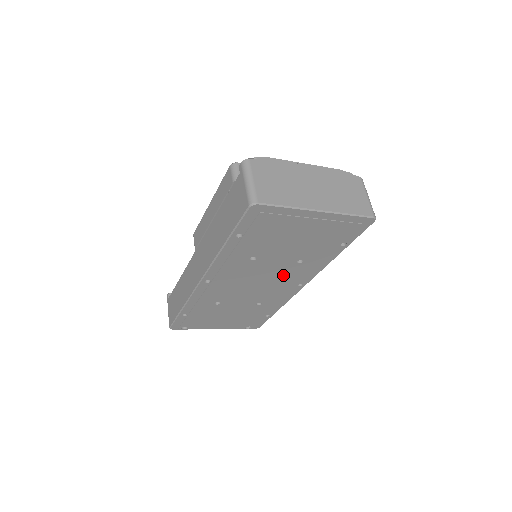
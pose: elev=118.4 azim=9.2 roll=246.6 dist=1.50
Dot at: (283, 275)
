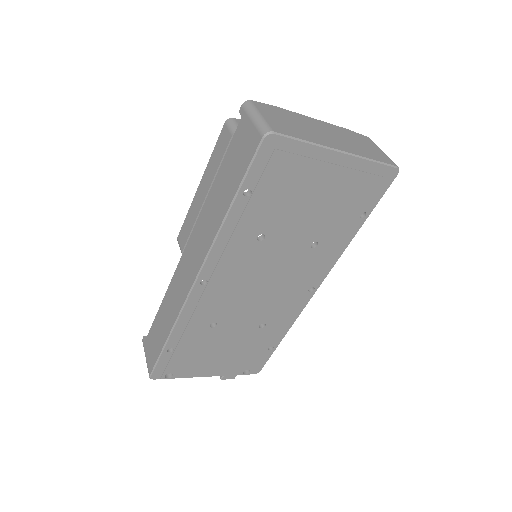
Dot at: (293, 270)
